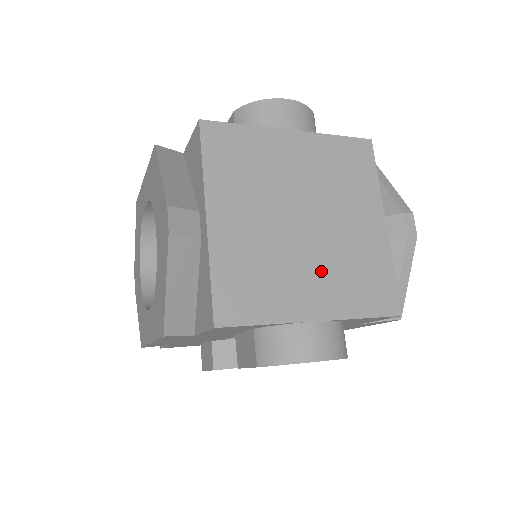
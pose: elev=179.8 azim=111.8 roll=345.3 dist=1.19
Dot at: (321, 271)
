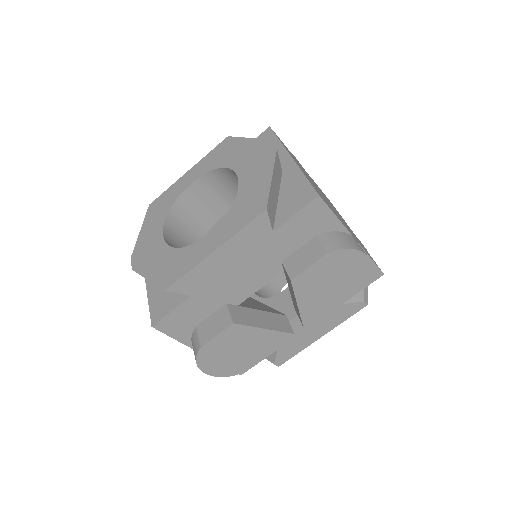
Dot at: (344, 223)
